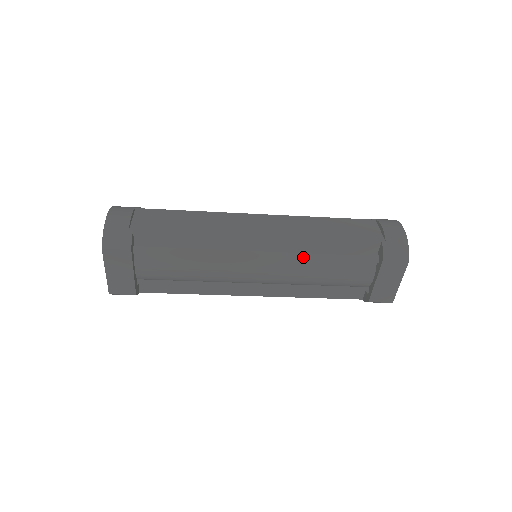
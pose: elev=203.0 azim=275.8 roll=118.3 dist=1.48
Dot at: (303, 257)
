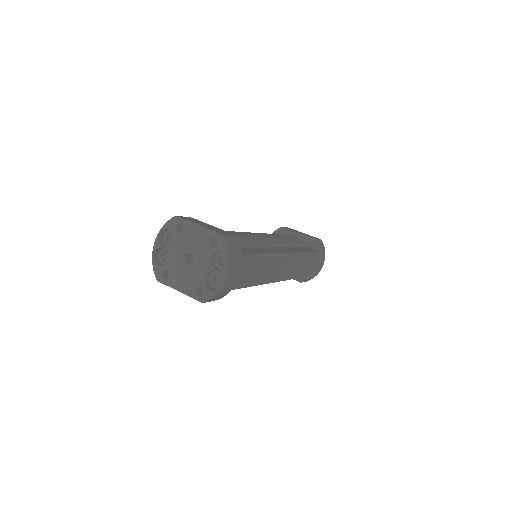
Dot at: occluded
